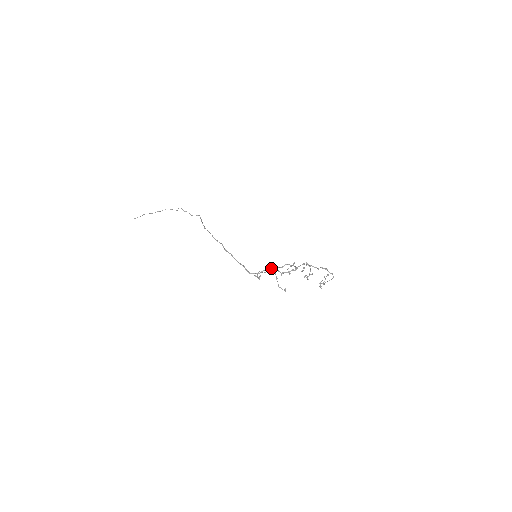
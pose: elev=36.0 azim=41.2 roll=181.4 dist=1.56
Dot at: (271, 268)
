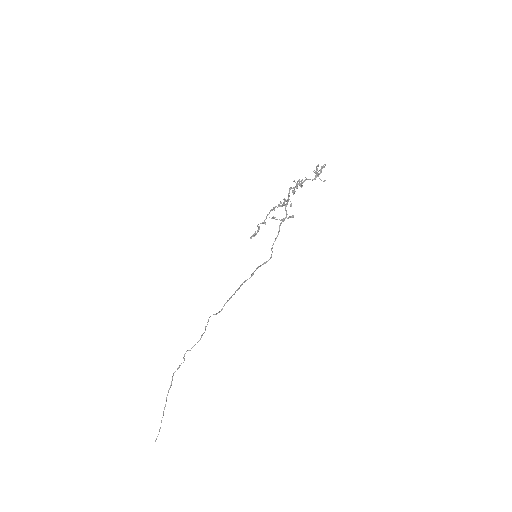
Dot at: (263, 222)
